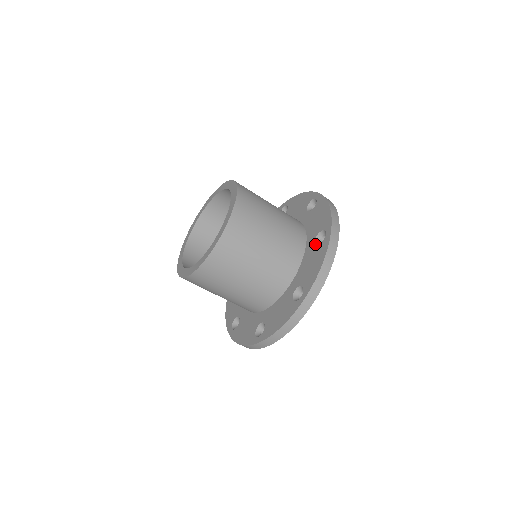
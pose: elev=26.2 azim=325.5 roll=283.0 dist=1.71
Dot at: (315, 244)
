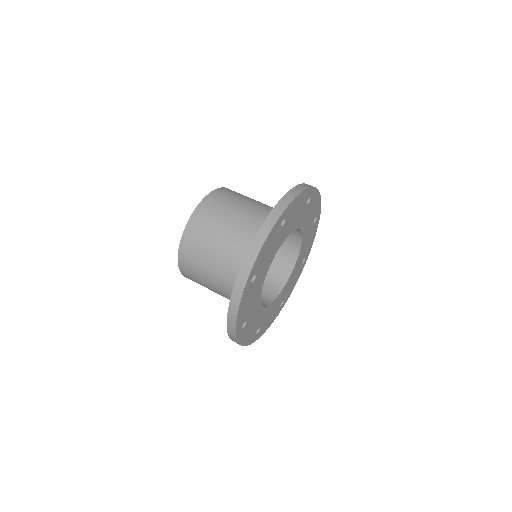
Dot at: occluded
